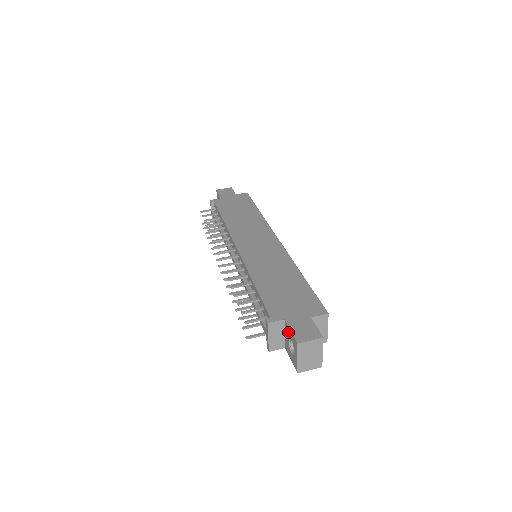
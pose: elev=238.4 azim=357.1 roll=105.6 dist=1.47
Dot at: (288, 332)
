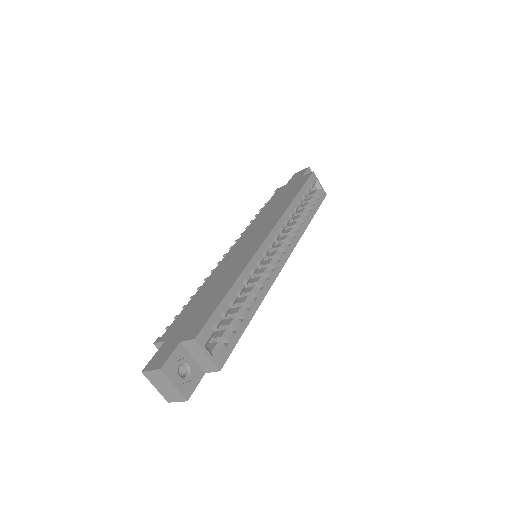
Dot at: occluded
